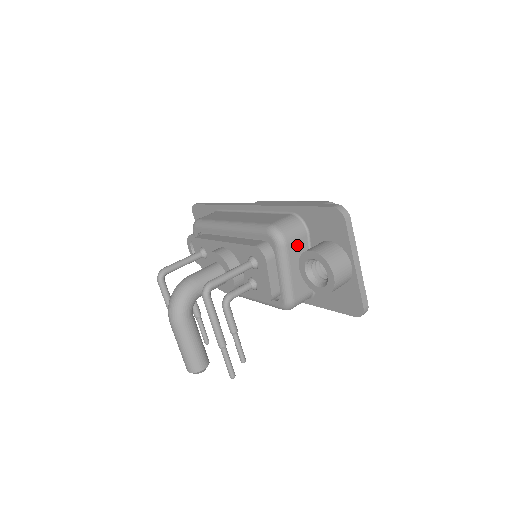
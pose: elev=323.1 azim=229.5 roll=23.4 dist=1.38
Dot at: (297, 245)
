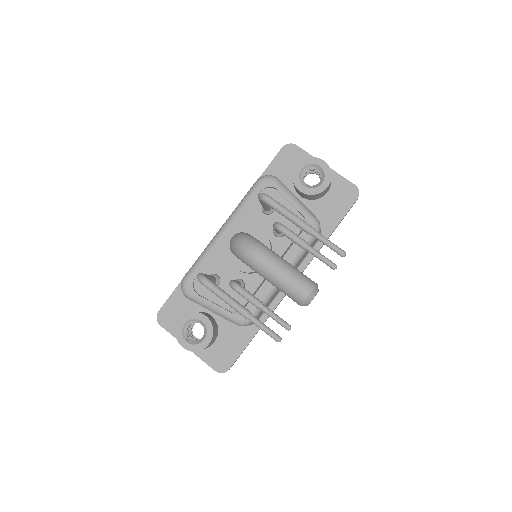
Dot at: occluded
